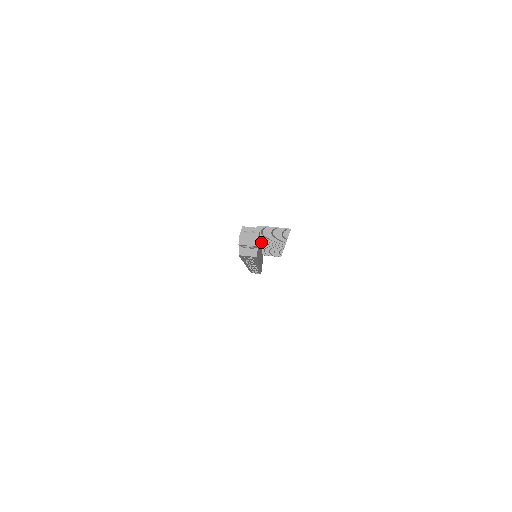
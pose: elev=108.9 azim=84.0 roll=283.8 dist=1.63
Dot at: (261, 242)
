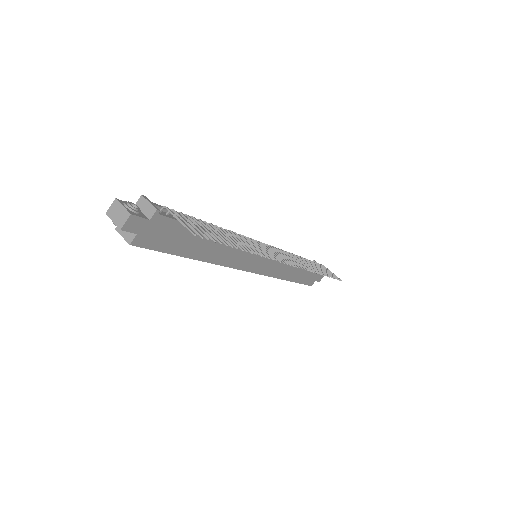
Dot at: (261, 242)
